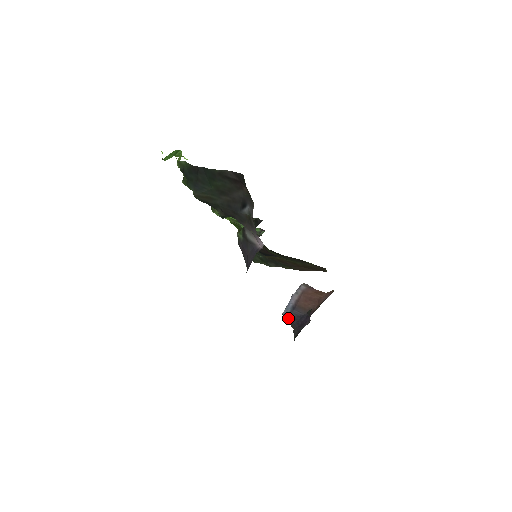
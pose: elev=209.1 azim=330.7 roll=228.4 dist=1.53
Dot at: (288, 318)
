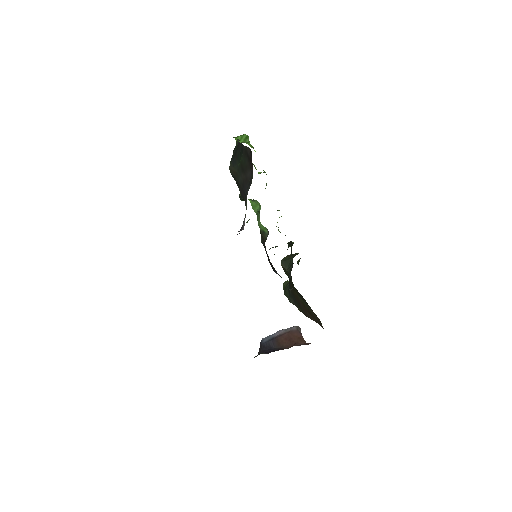
Dot at: (262, 344)
